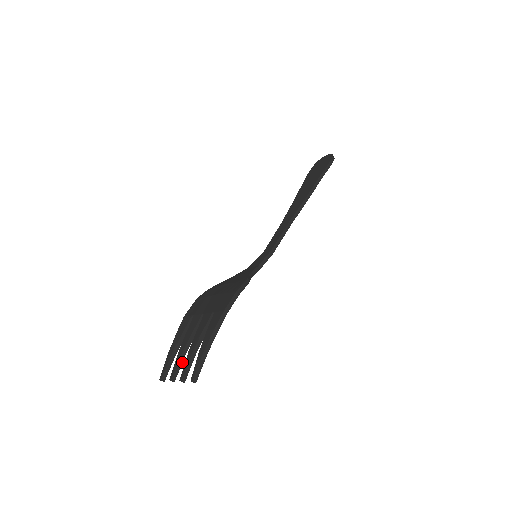
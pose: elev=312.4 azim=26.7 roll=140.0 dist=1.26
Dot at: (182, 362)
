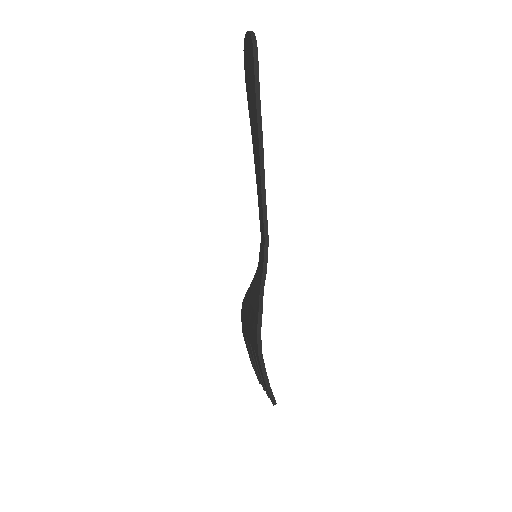
Dot at: occluded
